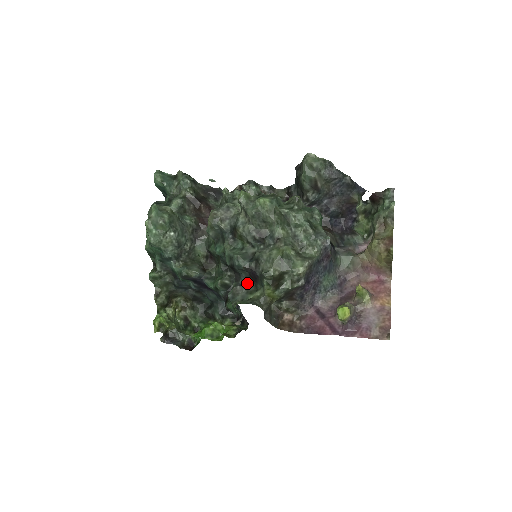
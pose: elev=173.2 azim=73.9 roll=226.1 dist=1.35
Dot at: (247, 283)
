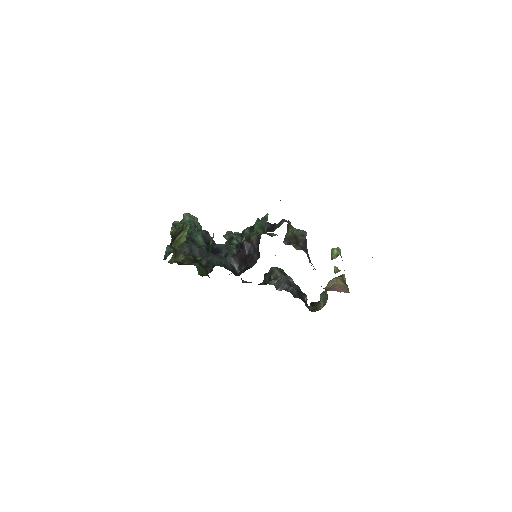
Dot at: occluded
